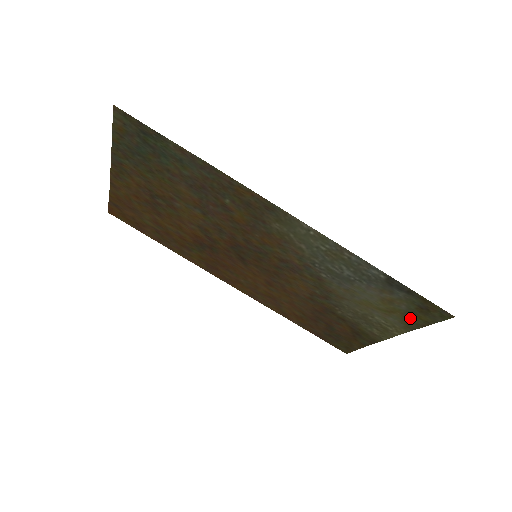
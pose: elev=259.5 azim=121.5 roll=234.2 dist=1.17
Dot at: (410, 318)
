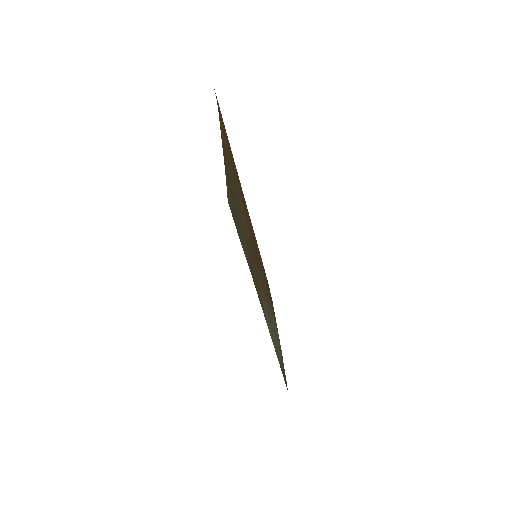
Dot at: occluded
